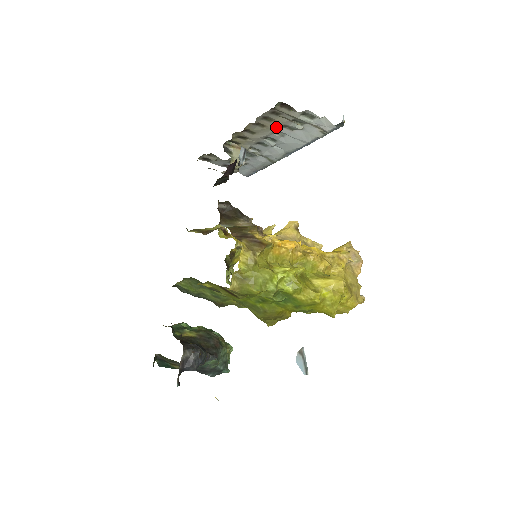
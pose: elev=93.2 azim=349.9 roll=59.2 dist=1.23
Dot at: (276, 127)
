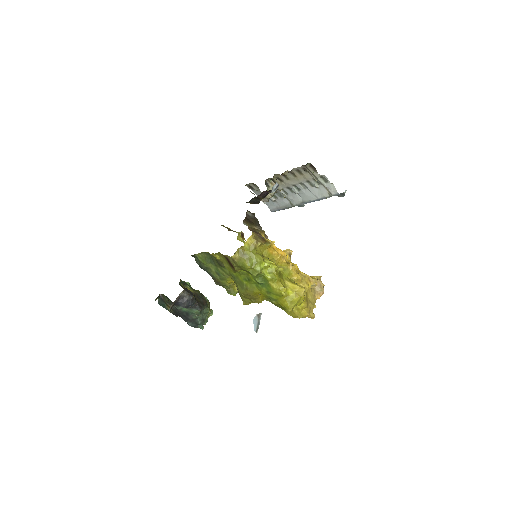
Dot at: (303, 180)
